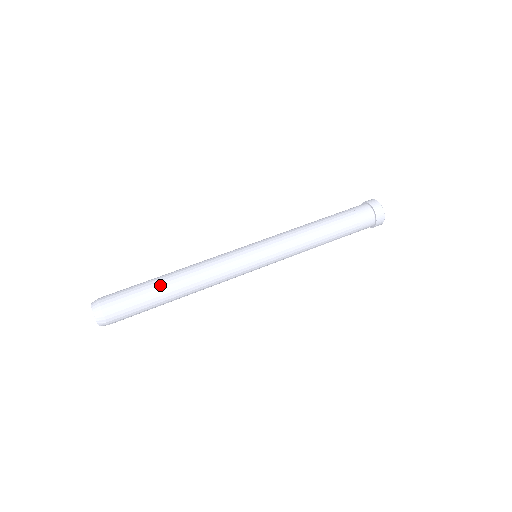
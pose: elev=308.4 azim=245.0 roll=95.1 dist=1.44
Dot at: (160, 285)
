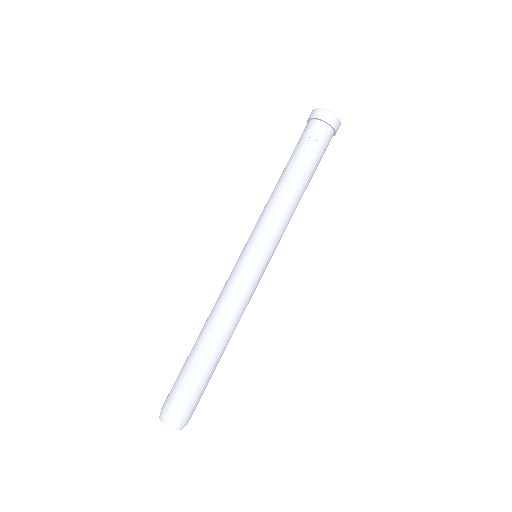
Dot at: (194, 353)
